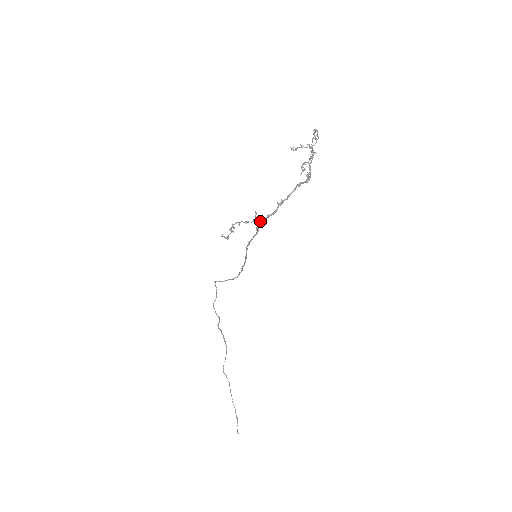
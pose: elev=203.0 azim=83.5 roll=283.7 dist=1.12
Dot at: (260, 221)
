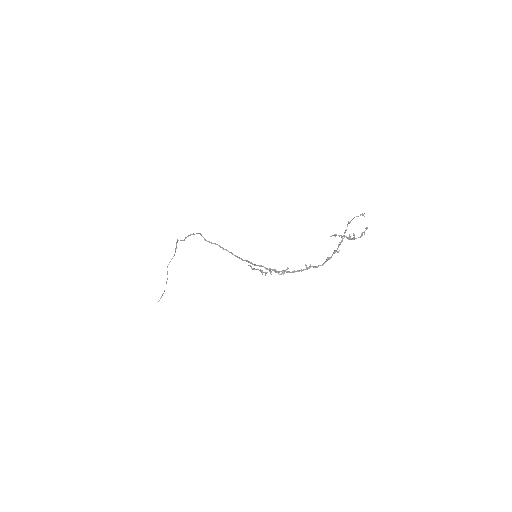
Dot at: (286, 272)
